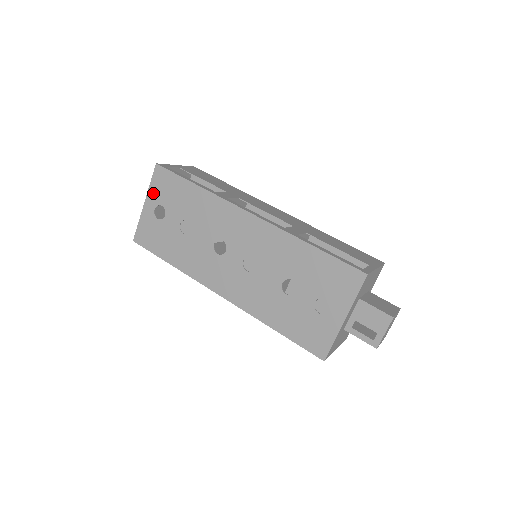
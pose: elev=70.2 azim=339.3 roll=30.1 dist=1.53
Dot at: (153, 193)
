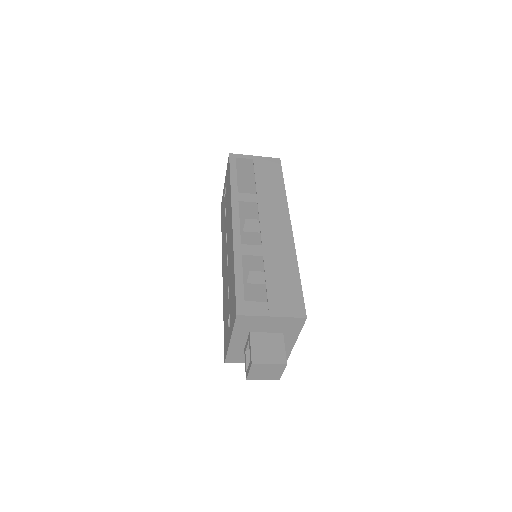
Dot at: (226, 176)
